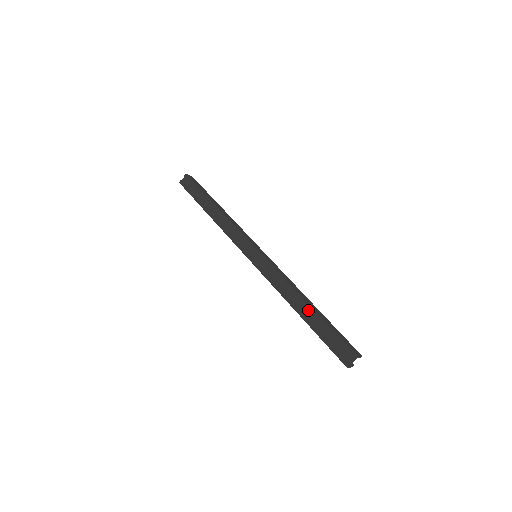
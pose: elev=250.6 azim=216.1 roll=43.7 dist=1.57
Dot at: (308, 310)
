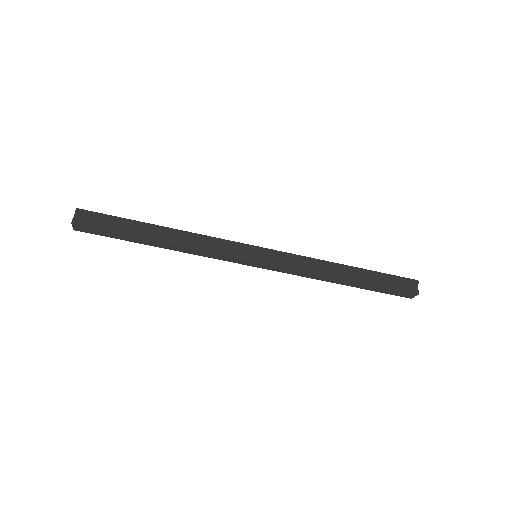
Dot at: (354, 270)
